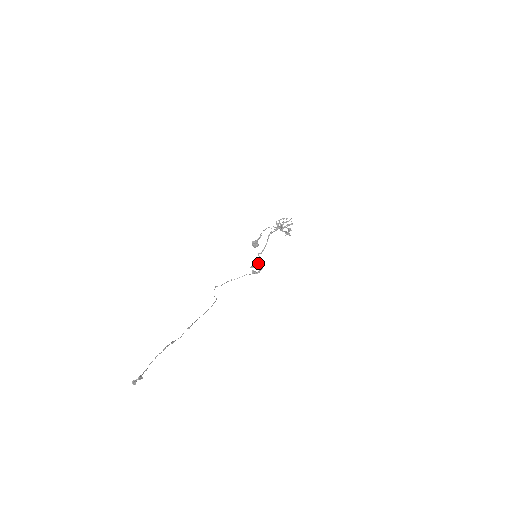
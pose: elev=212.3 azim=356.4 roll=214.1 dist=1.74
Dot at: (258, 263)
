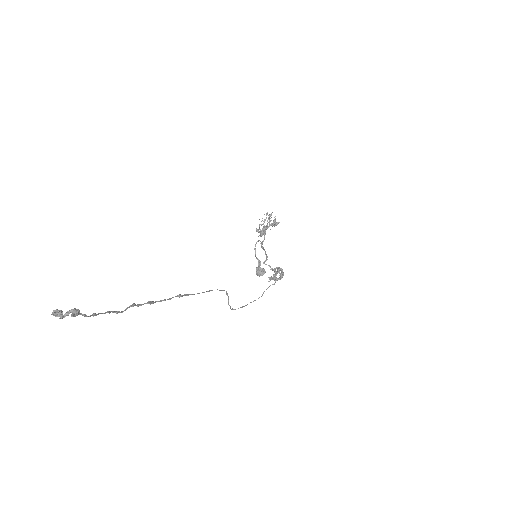
Dot at: (272, 269)
